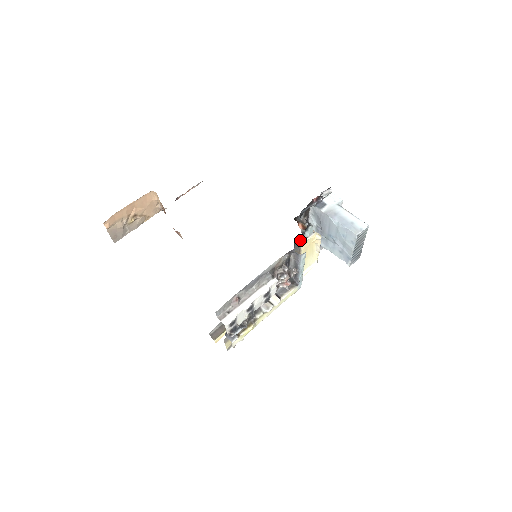
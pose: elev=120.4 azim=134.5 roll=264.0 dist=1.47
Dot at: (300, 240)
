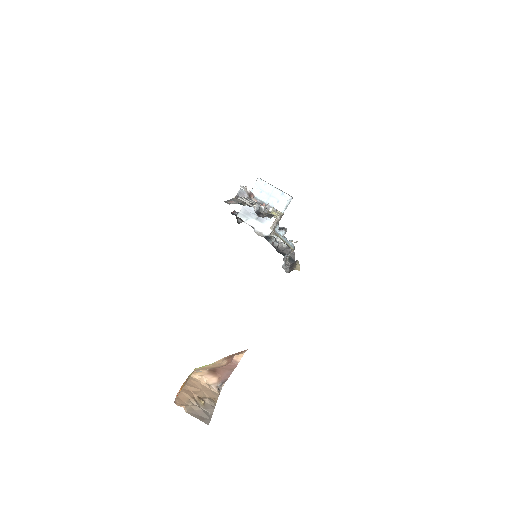
Dot at: (241, 203)
